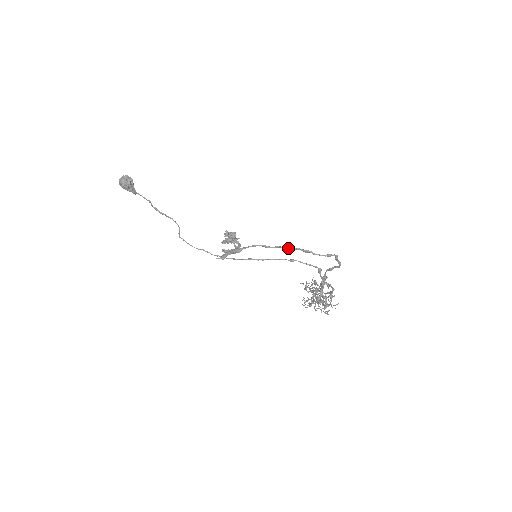
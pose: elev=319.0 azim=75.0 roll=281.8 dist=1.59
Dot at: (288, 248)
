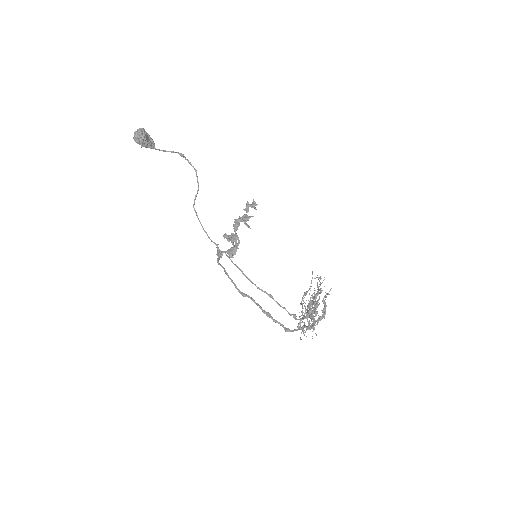
Dot at: (254, 302)
